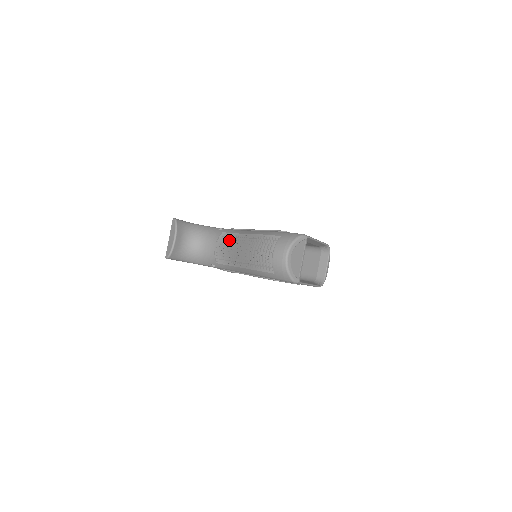
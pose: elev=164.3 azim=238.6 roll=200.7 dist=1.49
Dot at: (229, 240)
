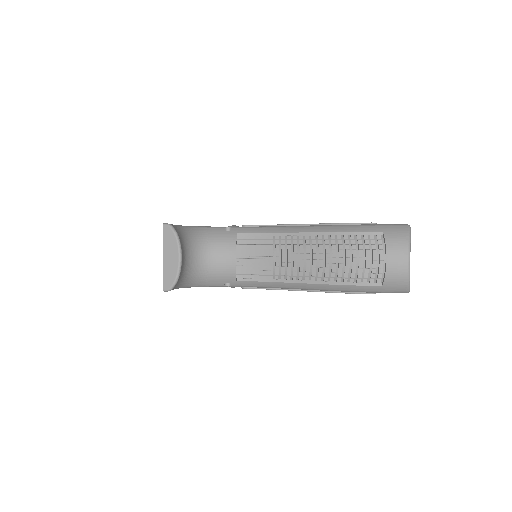
Dot at: (264, 245)
